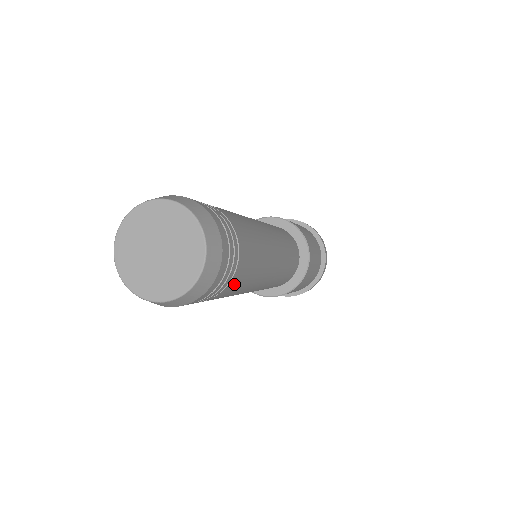
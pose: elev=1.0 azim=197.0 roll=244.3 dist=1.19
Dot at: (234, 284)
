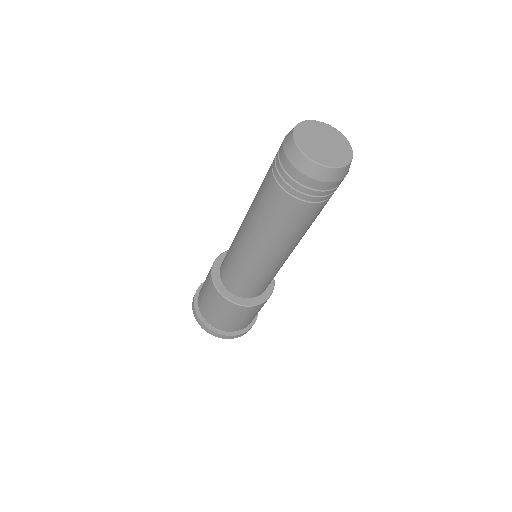
Dot at: occluded
